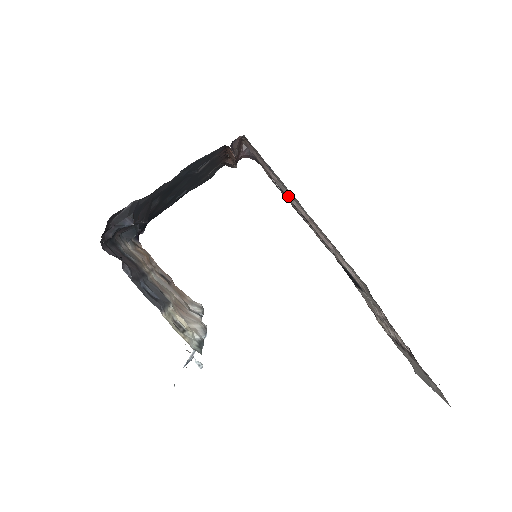
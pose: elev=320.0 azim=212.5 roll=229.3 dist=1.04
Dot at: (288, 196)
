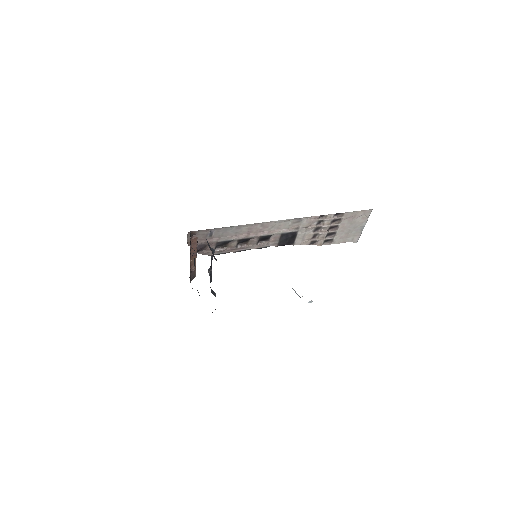
Dot at: (229, 239)
